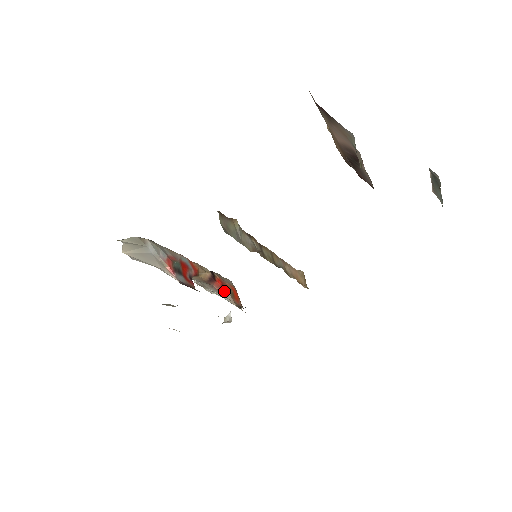
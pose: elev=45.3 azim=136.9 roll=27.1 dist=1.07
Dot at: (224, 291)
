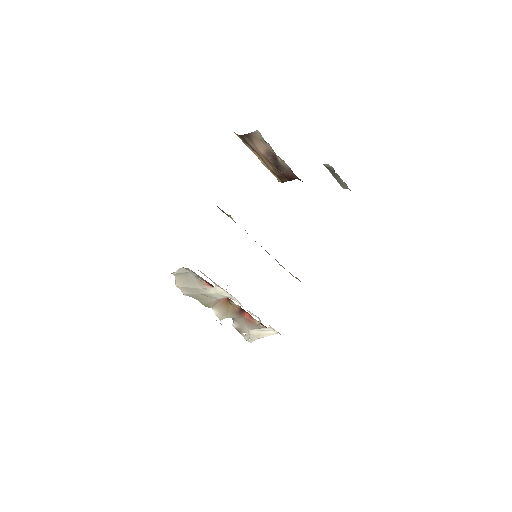
Dot at: (254, 321)
